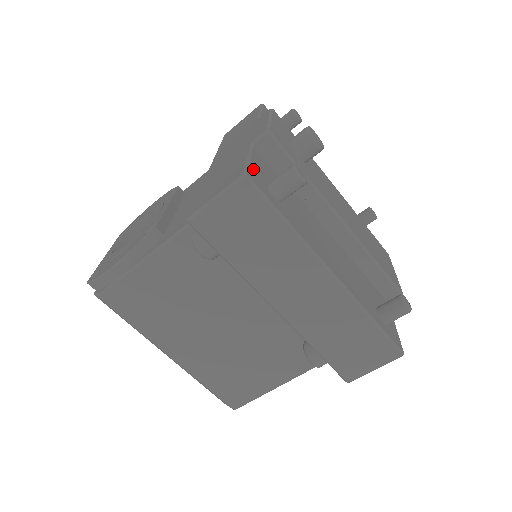
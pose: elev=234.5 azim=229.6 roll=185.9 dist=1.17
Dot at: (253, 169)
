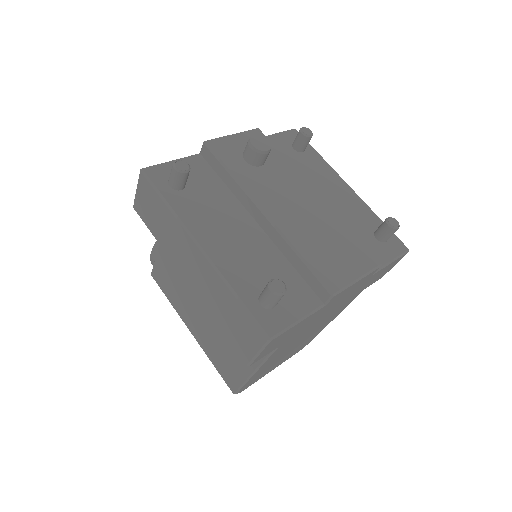
Dot at: (162, 167)
